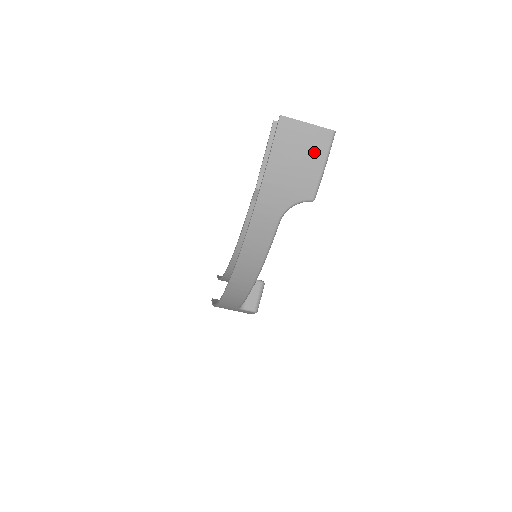
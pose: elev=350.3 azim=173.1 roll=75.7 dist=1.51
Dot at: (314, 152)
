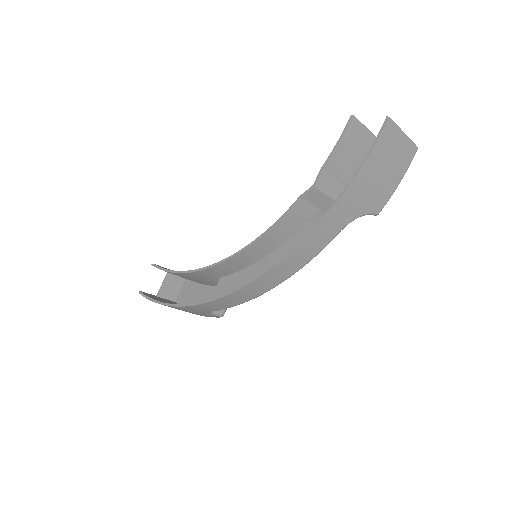
Dot at: (399, 165)
